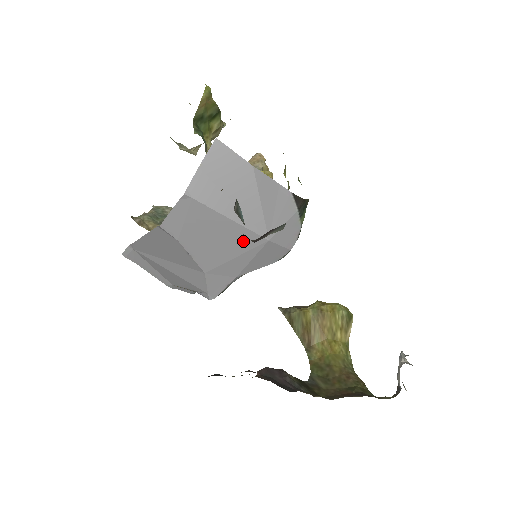
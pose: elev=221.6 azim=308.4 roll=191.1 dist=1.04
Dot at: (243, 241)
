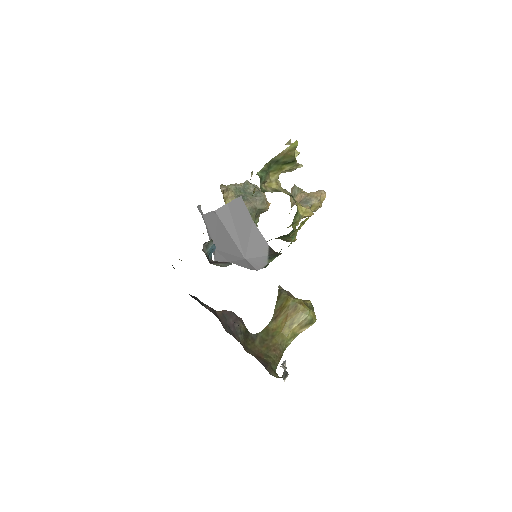
Dot at: (234, 250)
